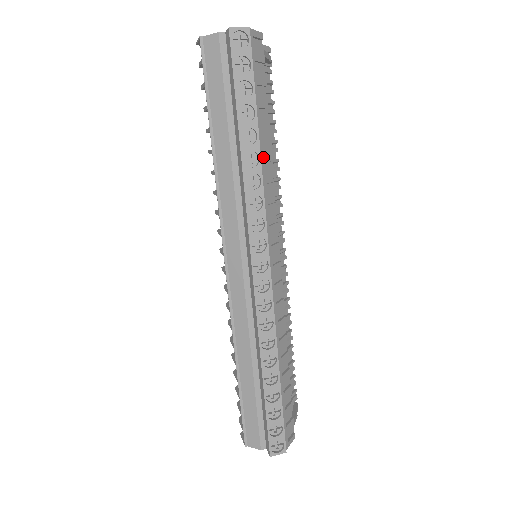
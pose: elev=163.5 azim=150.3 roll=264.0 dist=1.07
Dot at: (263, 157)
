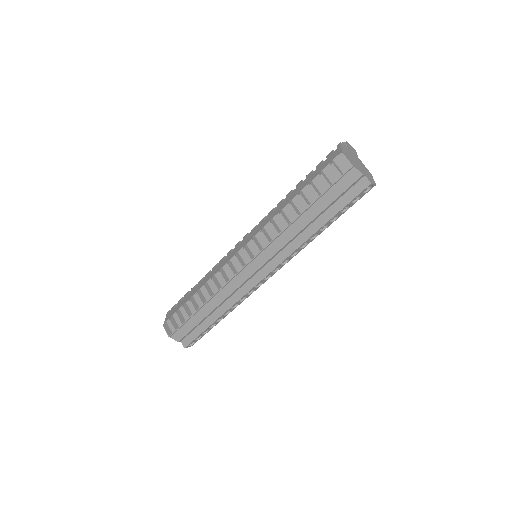
Dot at: occluded
